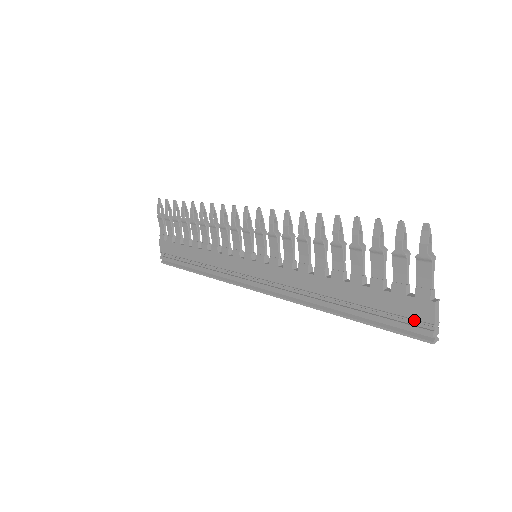
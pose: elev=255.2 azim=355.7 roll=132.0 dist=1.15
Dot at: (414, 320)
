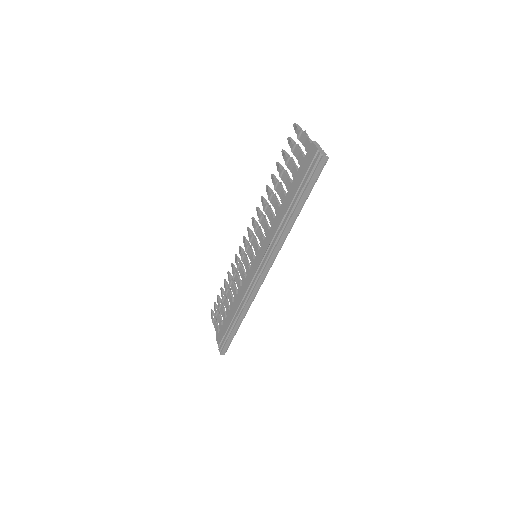
Dot at: (312, 160)
